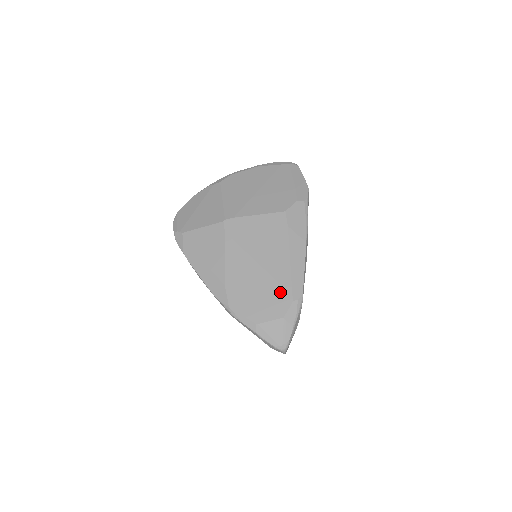
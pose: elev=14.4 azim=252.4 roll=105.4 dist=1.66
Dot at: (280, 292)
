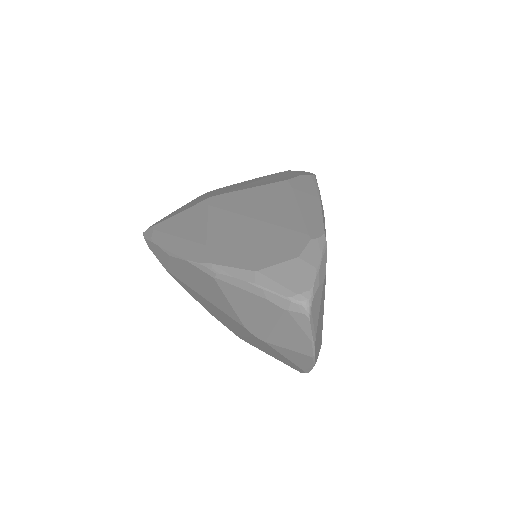
Dot at: (289, 235)
